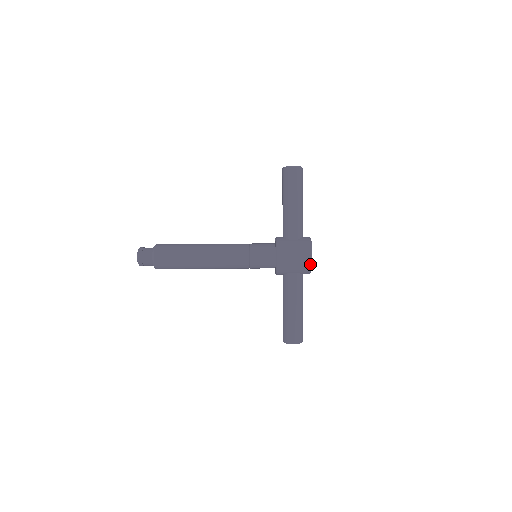
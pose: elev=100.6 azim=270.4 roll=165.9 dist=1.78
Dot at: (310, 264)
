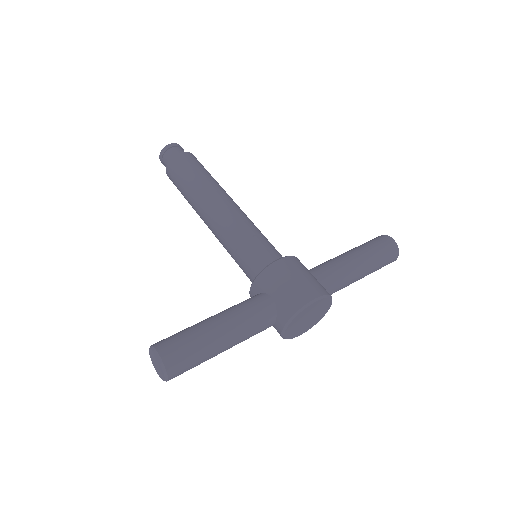
Dot at: (304, 304)
